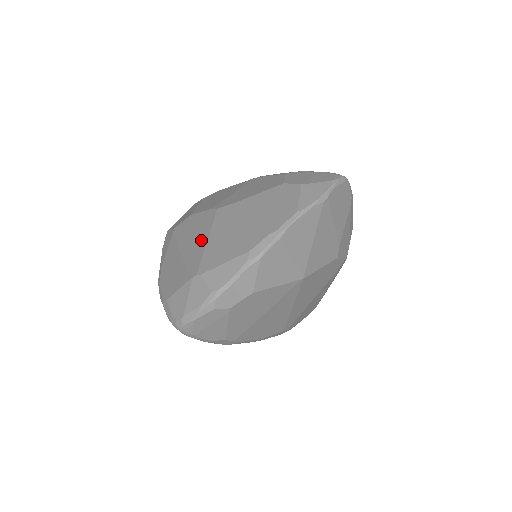
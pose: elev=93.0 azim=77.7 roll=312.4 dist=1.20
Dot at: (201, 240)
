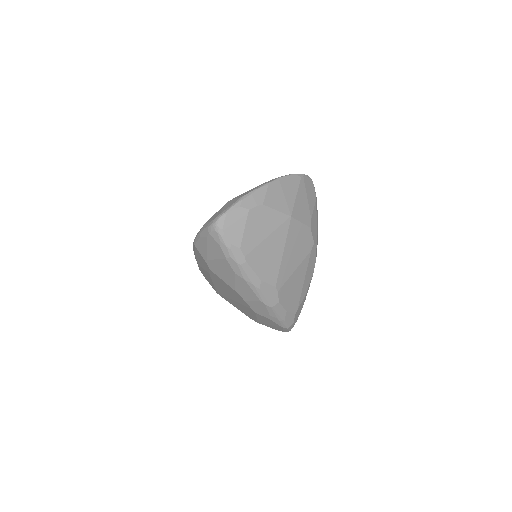
Dot at: occluded
